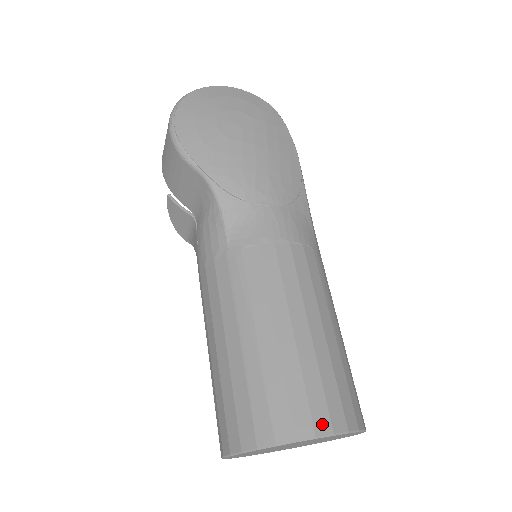
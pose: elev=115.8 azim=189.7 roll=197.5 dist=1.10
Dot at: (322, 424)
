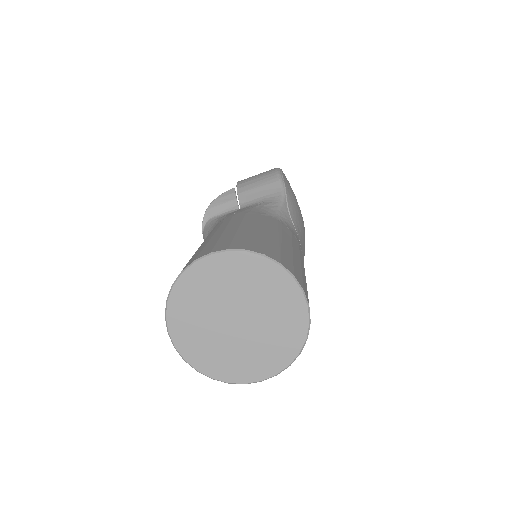
Dot at: (306, 294)
